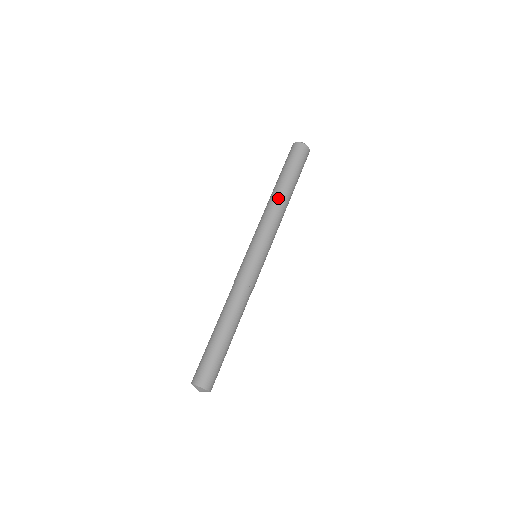
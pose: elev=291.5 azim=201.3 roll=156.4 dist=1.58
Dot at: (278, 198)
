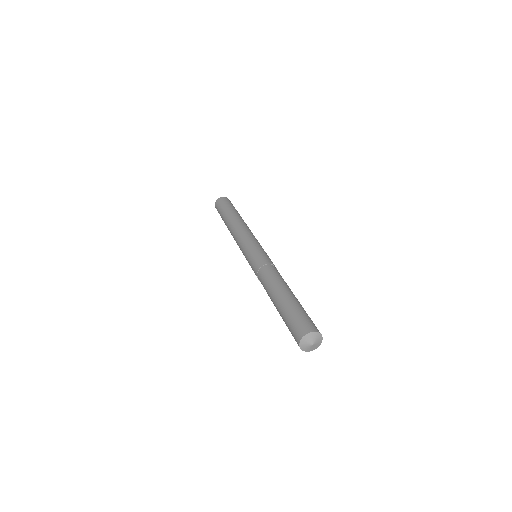
Dot at: (239, 221)
